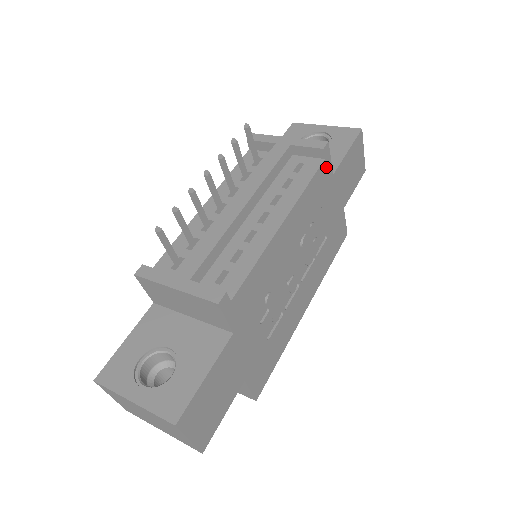
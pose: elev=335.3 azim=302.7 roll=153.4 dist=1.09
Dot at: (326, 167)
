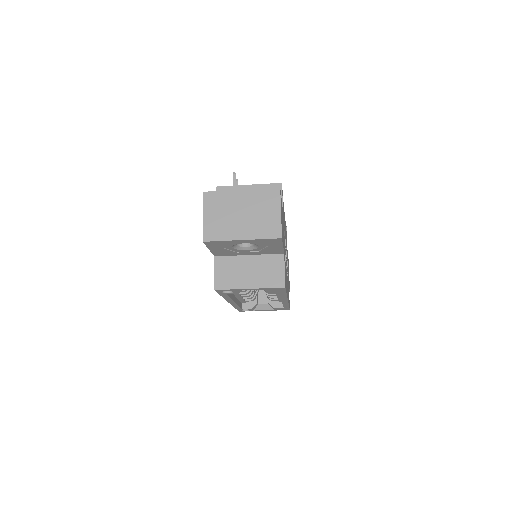
Dot at: occluded
